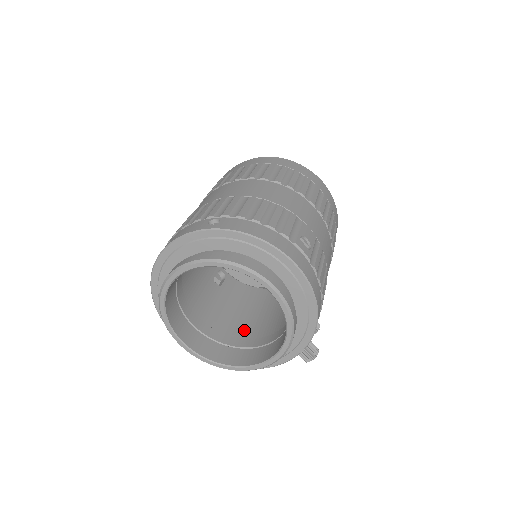
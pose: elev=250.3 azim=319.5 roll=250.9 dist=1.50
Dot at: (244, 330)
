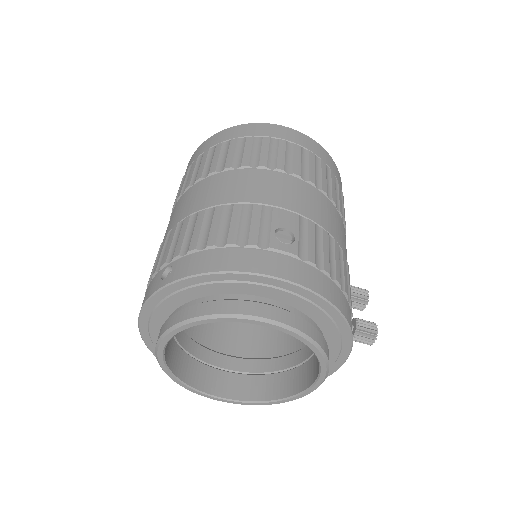
Dot at: (284, 343)
